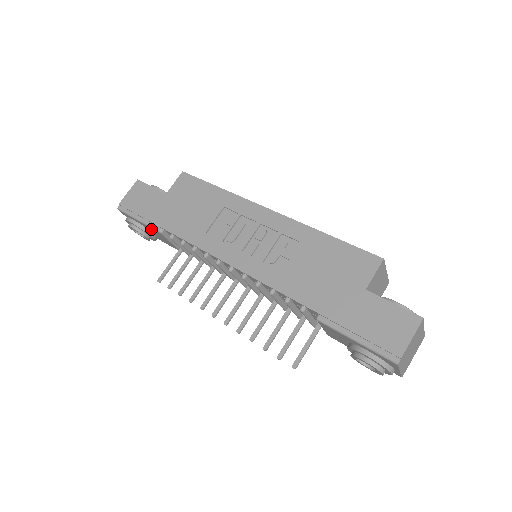
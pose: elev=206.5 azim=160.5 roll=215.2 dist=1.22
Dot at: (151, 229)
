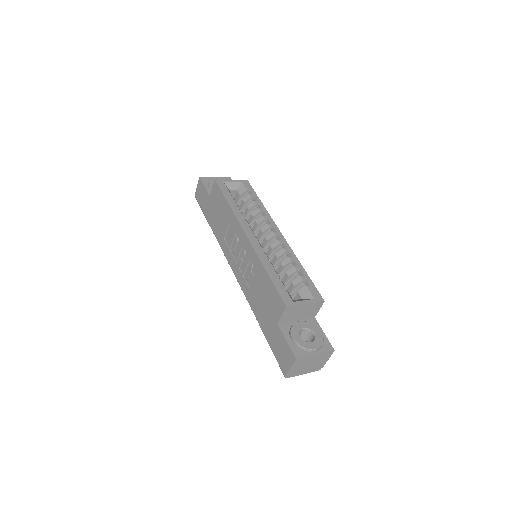
Dot at: occluded
